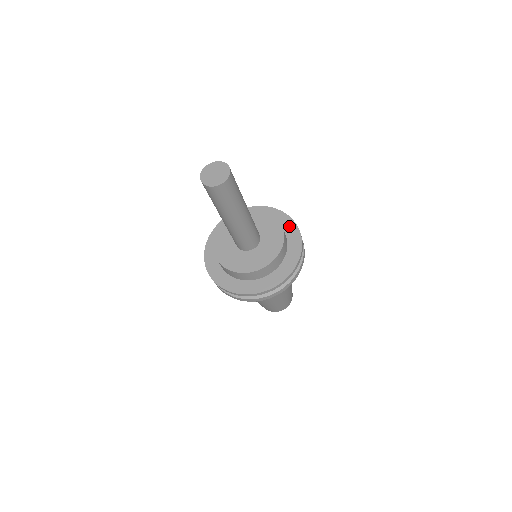
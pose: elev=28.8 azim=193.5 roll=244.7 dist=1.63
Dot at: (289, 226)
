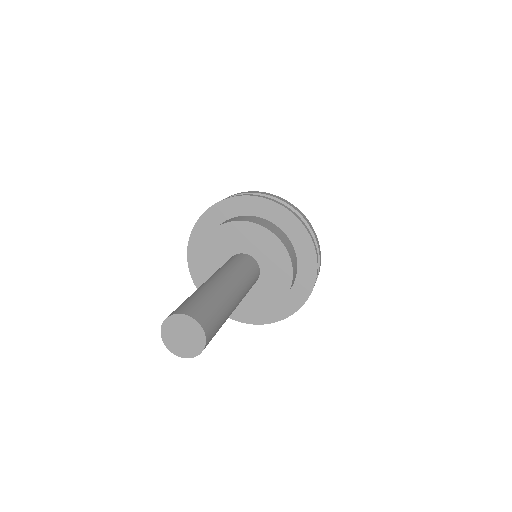
Dot at: (286, 221)
